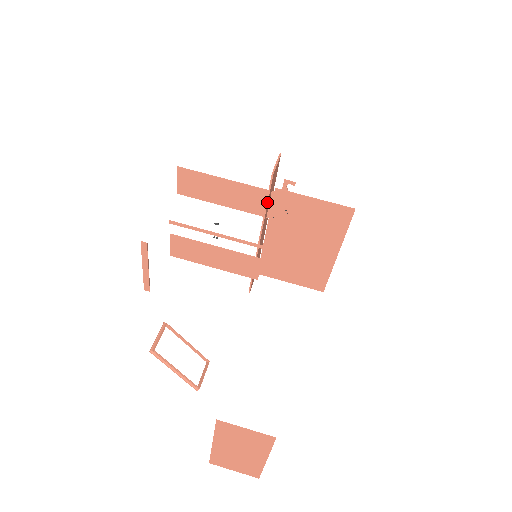
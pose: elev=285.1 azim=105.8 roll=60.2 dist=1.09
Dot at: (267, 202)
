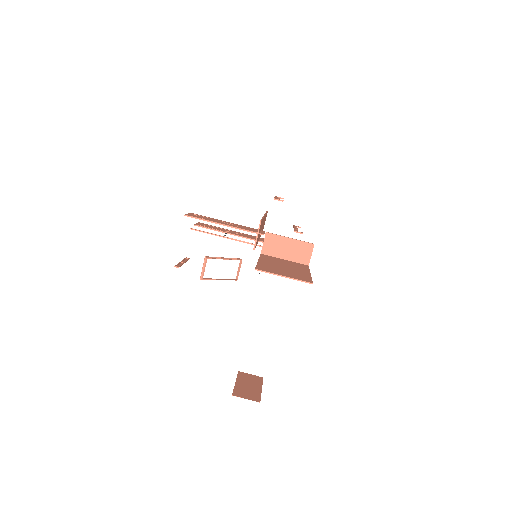
Dot at: (256, 245)
